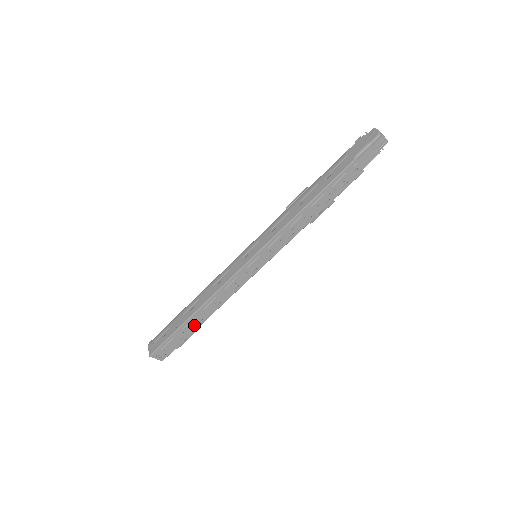
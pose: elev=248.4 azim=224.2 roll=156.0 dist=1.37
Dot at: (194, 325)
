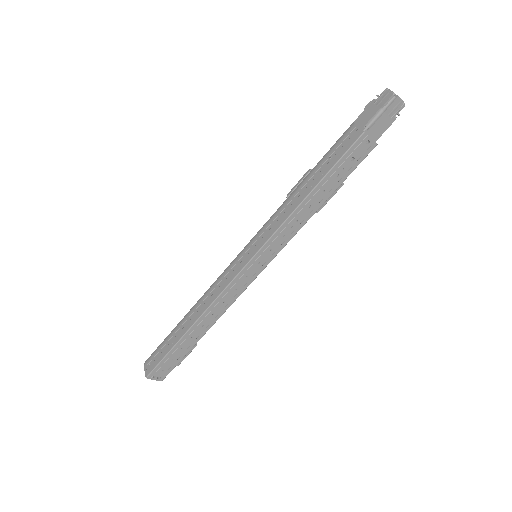
Dot at: (192, 340)
